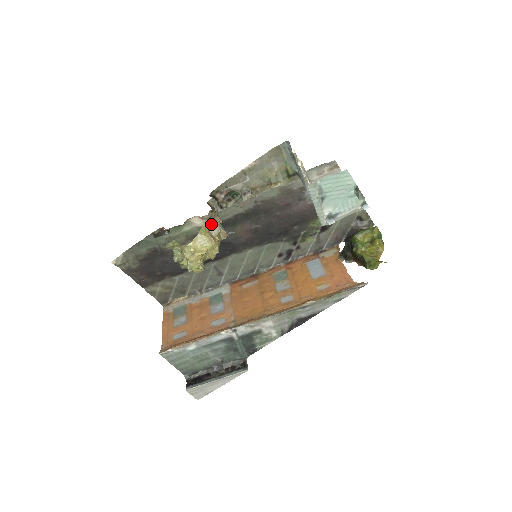
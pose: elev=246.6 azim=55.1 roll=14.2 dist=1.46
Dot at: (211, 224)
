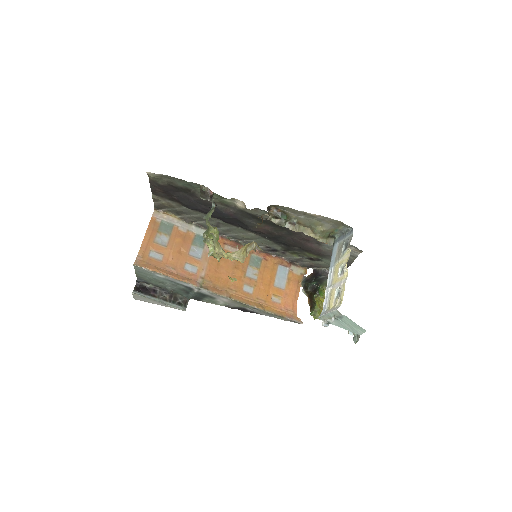
Dot at: (253, 243)
